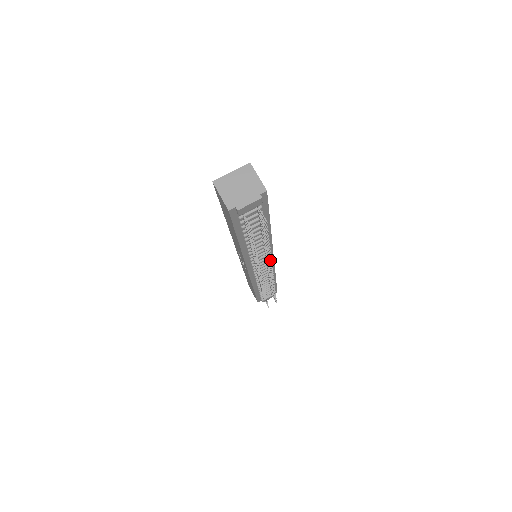
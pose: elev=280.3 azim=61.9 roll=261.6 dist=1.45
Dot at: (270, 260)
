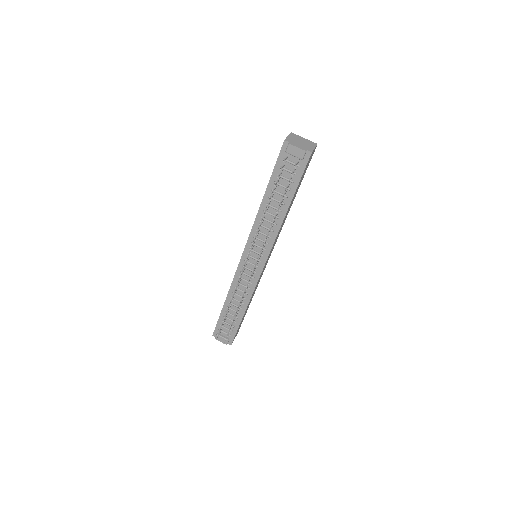
Dot at: (264, 243)
